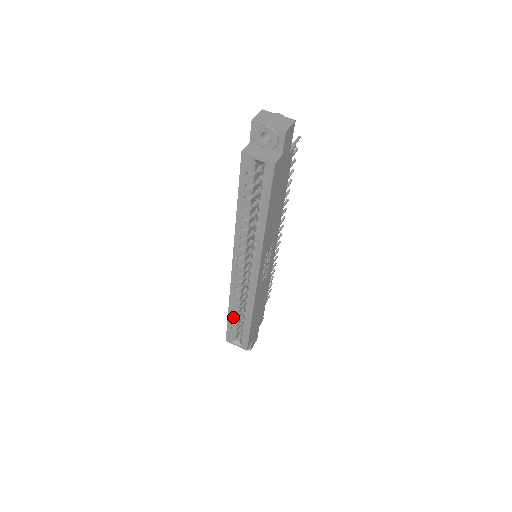
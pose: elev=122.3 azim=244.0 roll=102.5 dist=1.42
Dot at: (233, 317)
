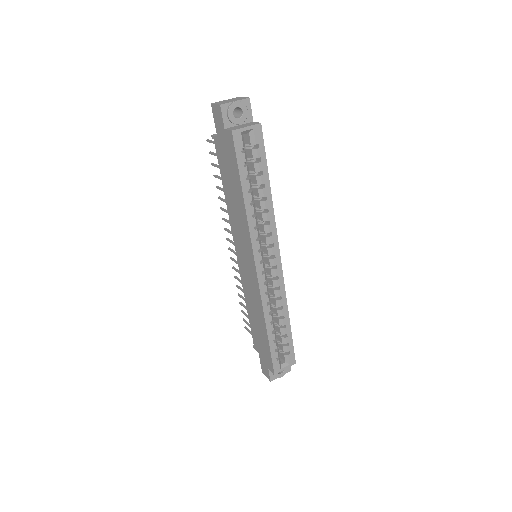
Dot at: (273, 334)
